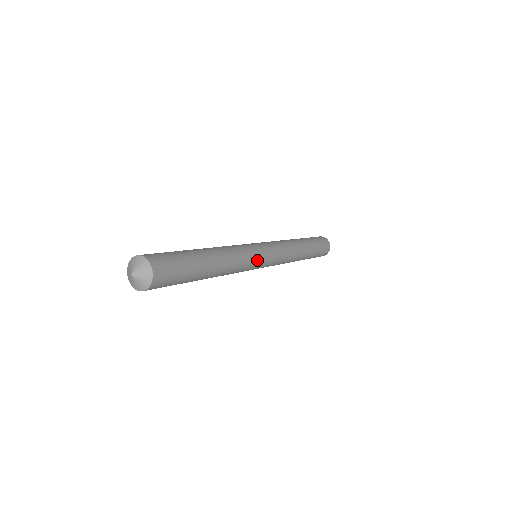
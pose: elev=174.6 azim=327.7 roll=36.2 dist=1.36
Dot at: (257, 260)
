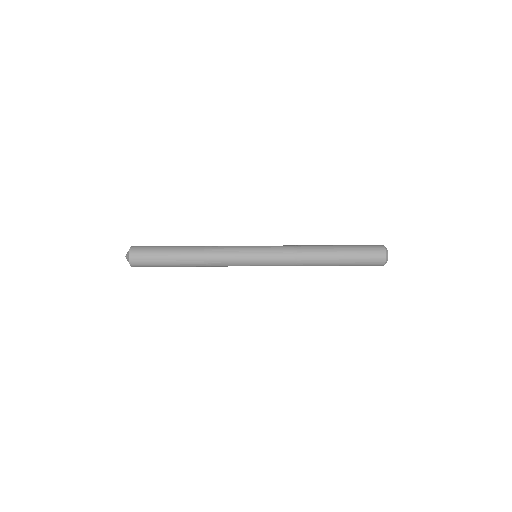
Dot at: (242, 261)
